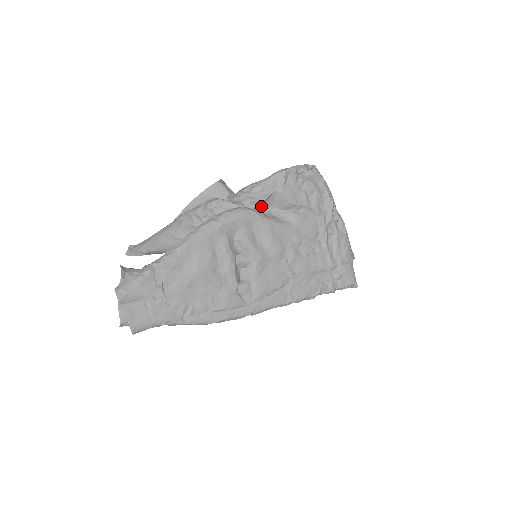
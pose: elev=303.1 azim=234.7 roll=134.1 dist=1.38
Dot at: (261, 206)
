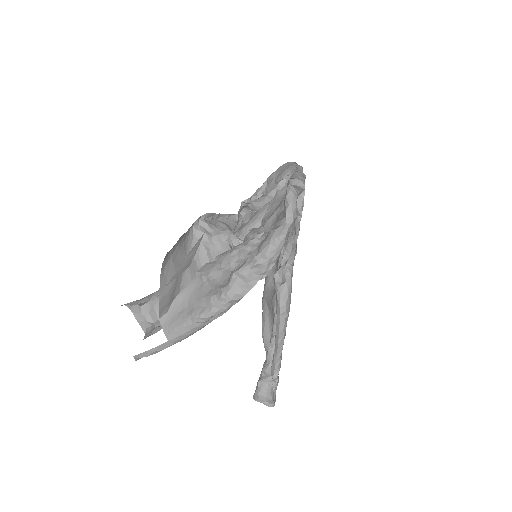
Dot at: (290, 262)
